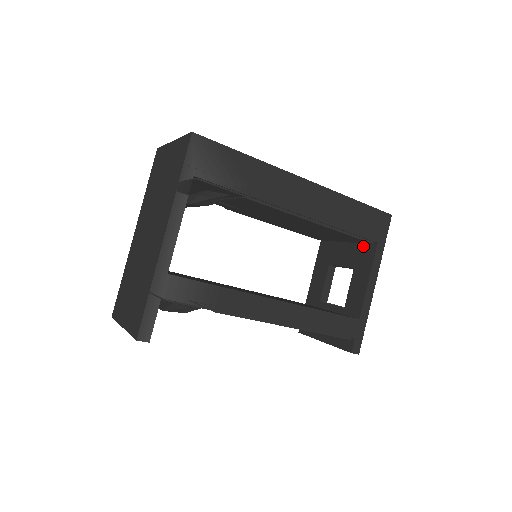
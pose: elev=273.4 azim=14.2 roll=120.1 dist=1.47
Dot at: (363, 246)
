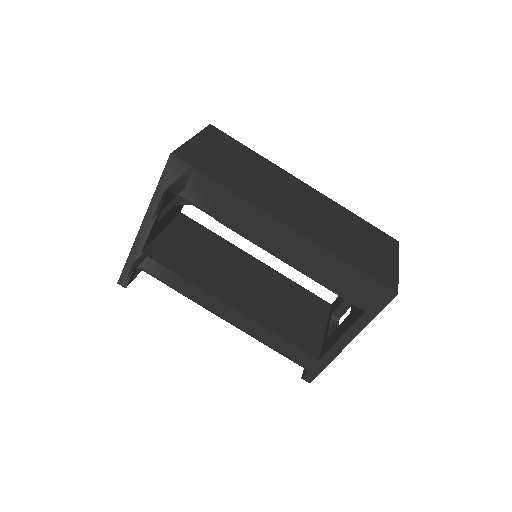
Dot at: occluded
